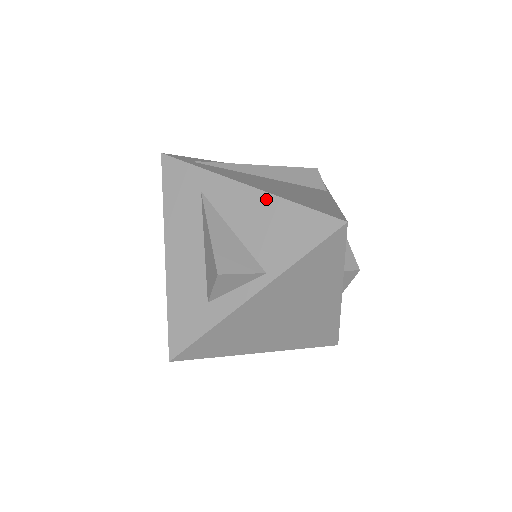
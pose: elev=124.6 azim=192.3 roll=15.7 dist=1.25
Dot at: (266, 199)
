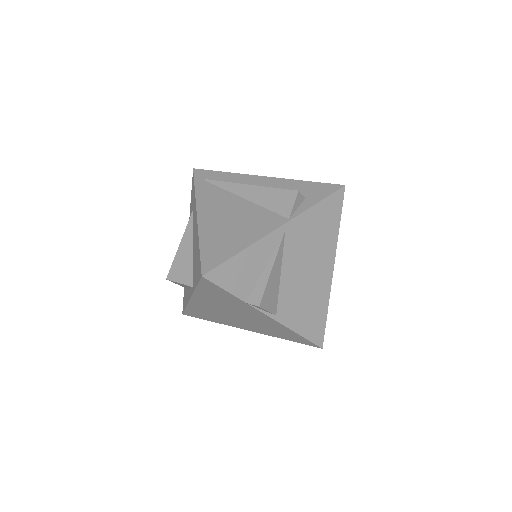
Dot at: (197, 233)
